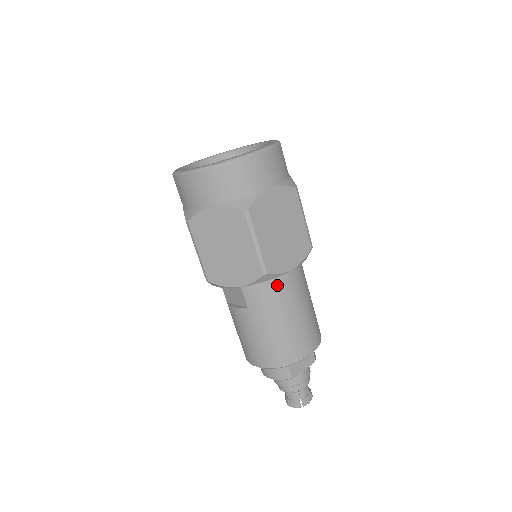
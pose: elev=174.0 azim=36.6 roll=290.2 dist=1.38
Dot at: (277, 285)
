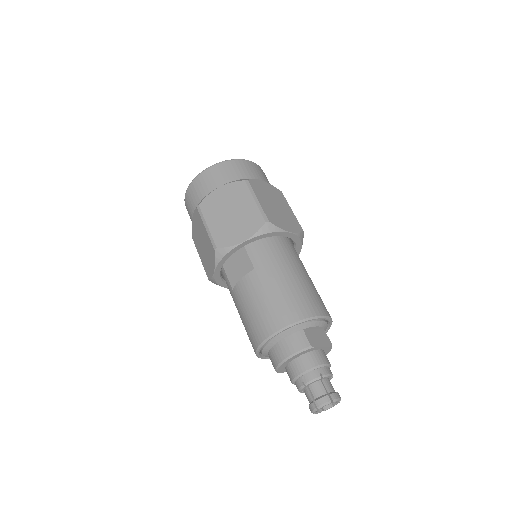
Dot at: (279, 247)
